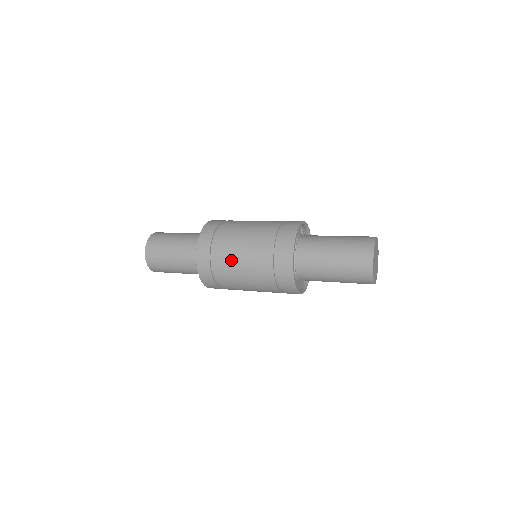
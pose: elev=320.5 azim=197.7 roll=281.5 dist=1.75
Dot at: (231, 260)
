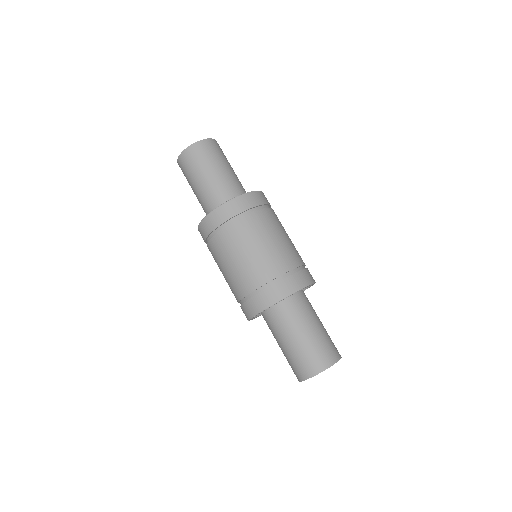
Dot at: (220, 257)
